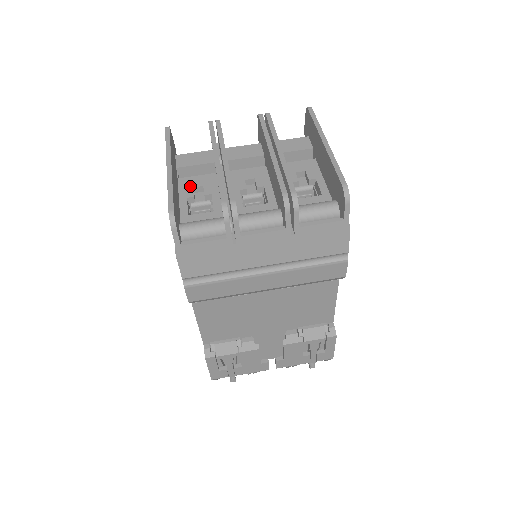
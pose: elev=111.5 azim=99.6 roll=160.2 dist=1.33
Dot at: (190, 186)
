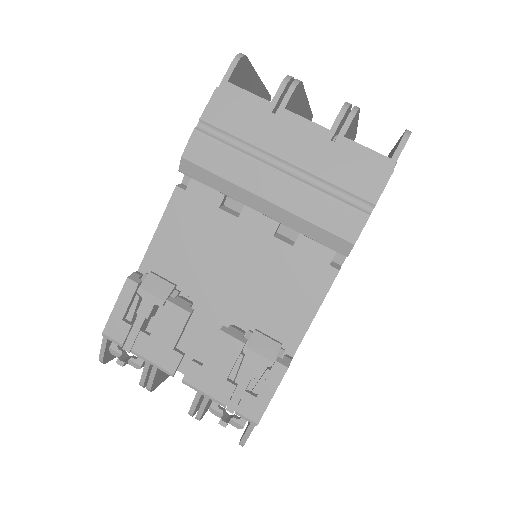
Dot at: occluded
